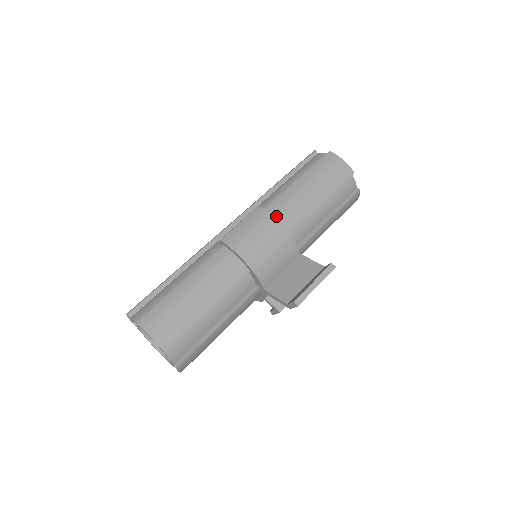
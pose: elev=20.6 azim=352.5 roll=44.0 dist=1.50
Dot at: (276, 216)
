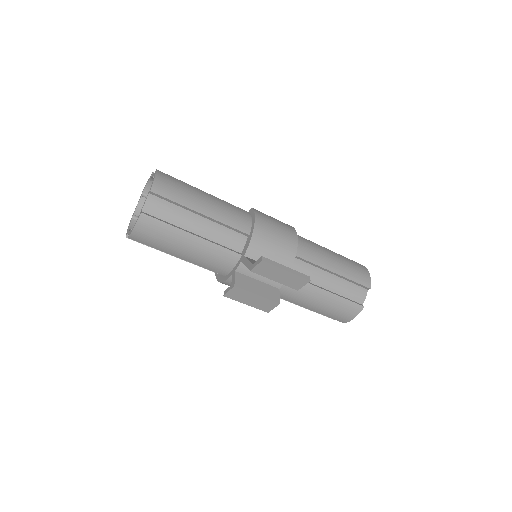
Dot at: (298, 240)
